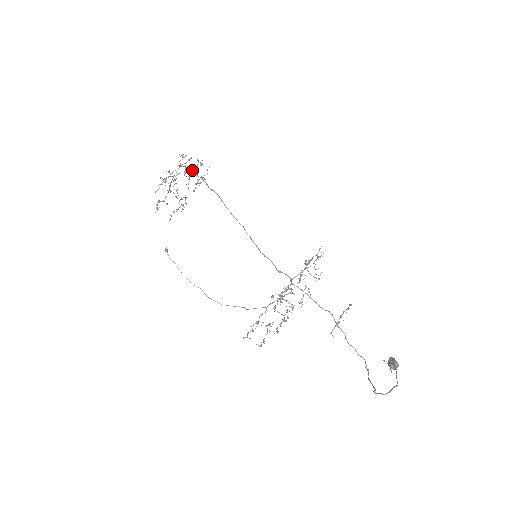
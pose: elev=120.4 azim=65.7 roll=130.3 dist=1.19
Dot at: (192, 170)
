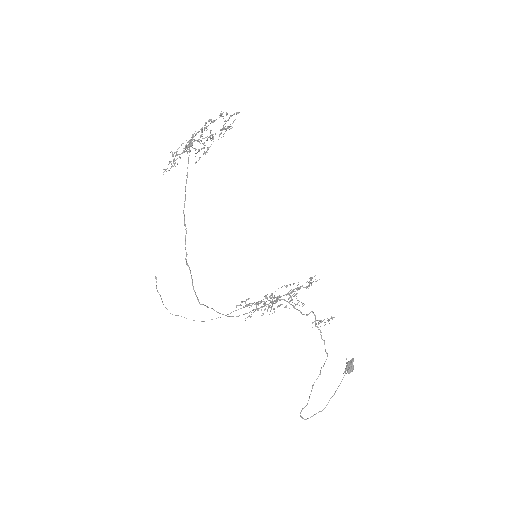
Dot at: (184, 201)
